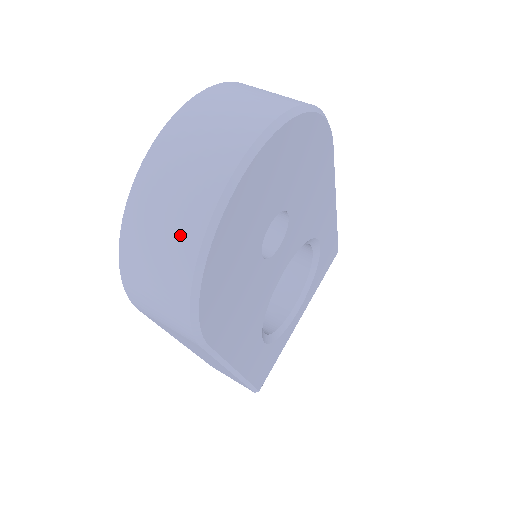
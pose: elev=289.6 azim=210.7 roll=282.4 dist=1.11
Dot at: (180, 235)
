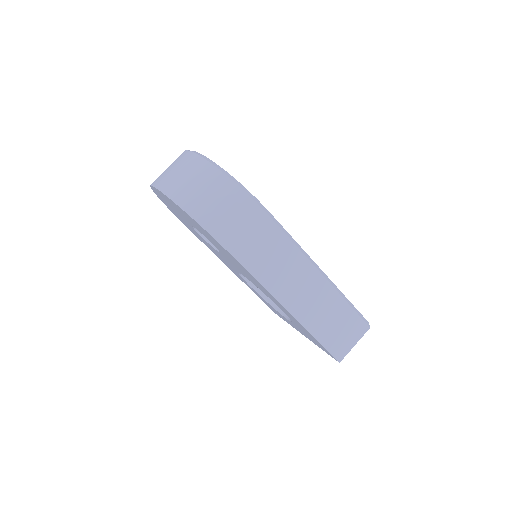
Dot at: (198, 171)
